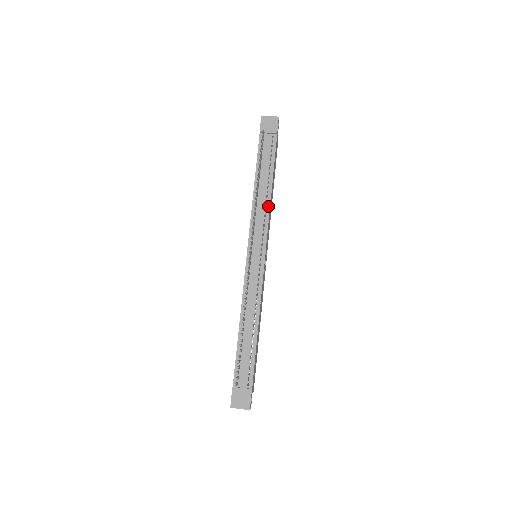
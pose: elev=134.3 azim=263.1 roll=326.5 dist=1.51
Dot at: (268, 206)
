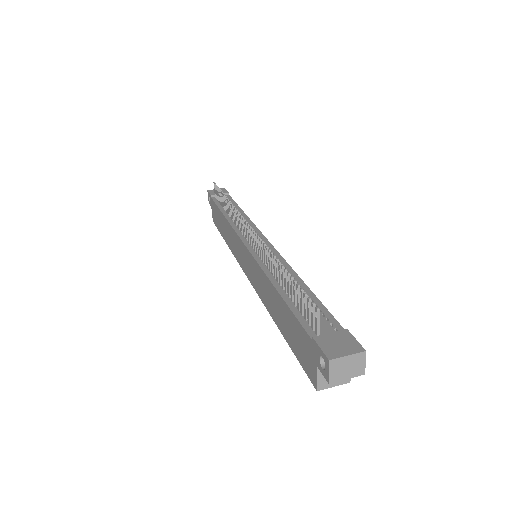
Dot at: (248, 219)
